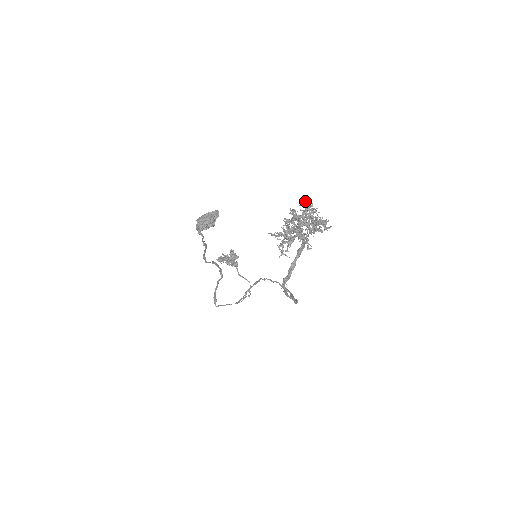
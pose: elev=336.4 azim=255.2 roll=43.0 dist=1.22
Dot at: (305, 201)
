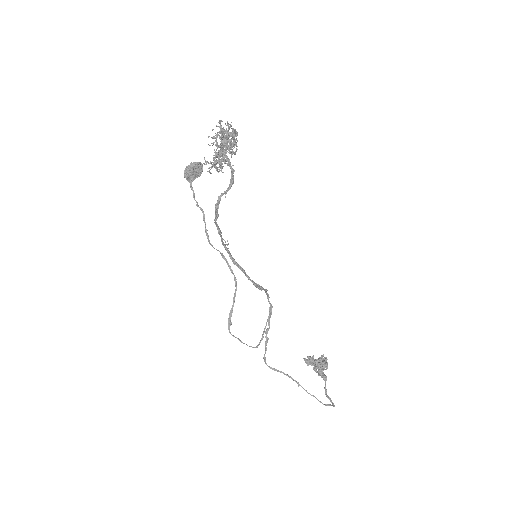
Dot at: occluded
